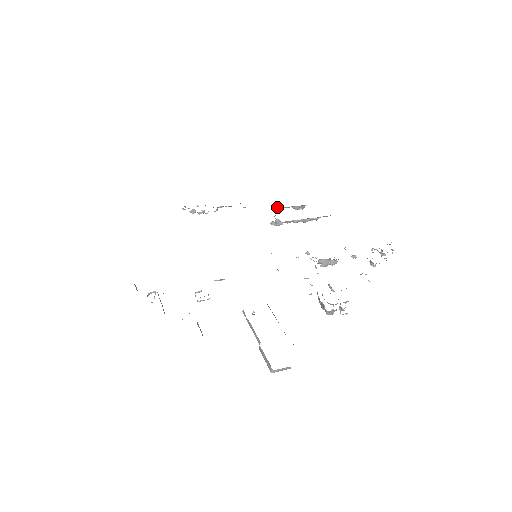
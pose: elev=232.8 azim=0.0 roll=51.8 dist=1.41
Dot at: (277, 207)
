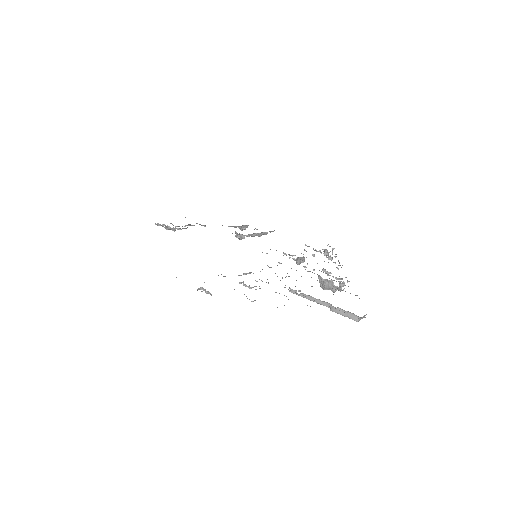
Dot at: (230, 226)
